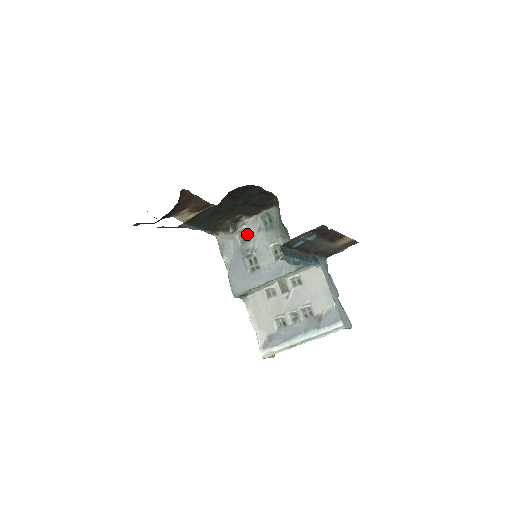
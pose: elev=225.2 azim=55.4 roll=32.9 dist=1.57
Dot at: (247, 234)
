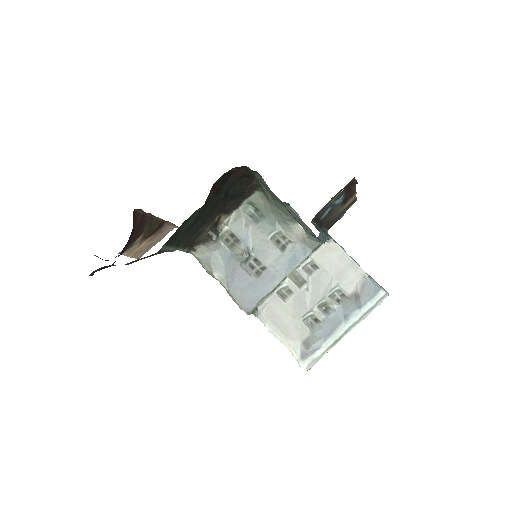
Dot at: (233, 236)
